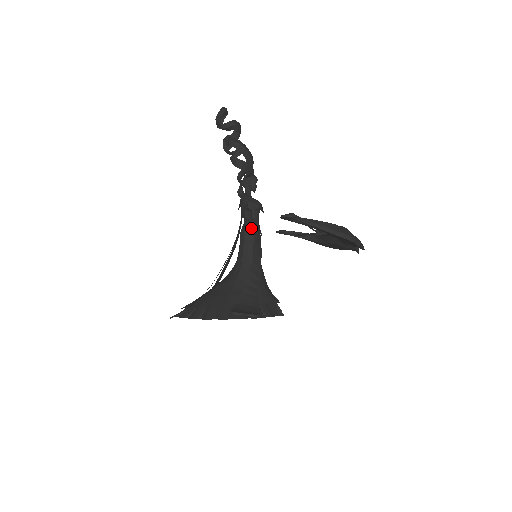
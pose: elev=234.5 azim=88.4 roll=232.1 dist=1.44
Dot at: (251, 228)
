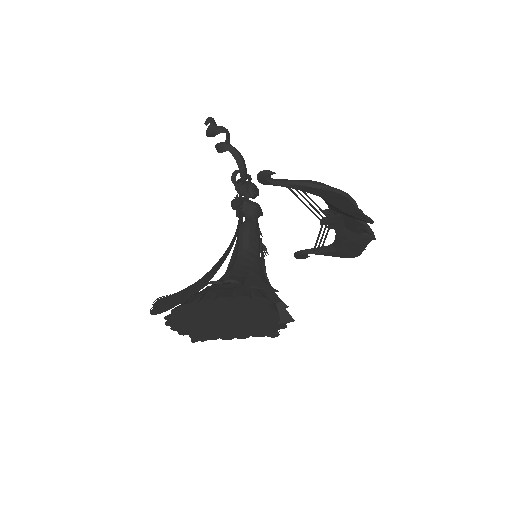
Dot at: (246, 225)
